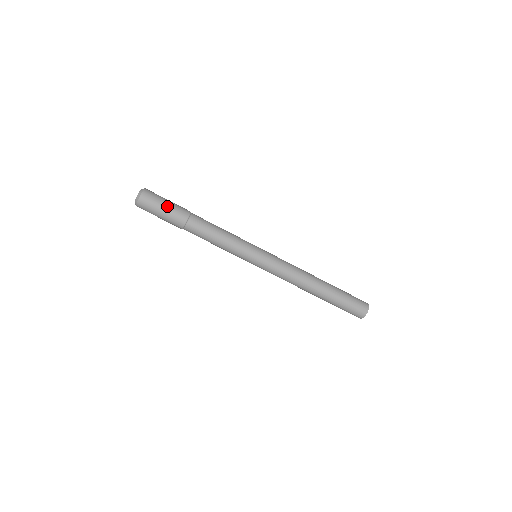
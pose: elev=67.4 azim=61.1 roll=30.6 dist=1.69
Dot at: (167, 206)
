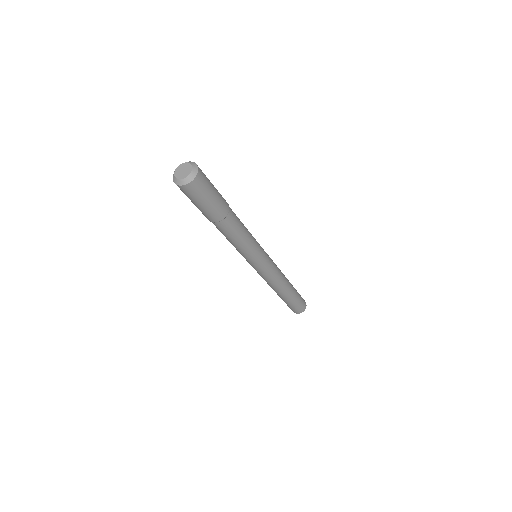
Dot at: (205, 205)
